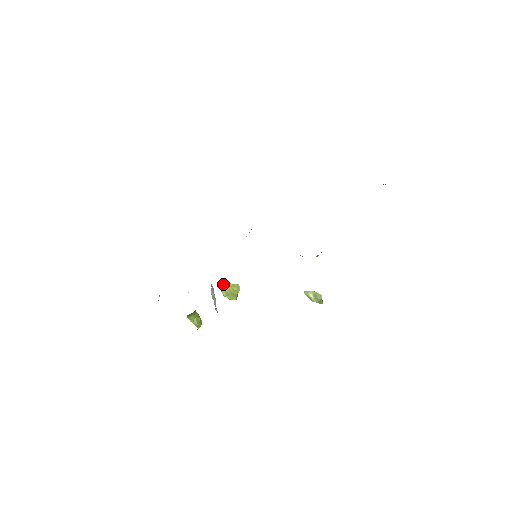
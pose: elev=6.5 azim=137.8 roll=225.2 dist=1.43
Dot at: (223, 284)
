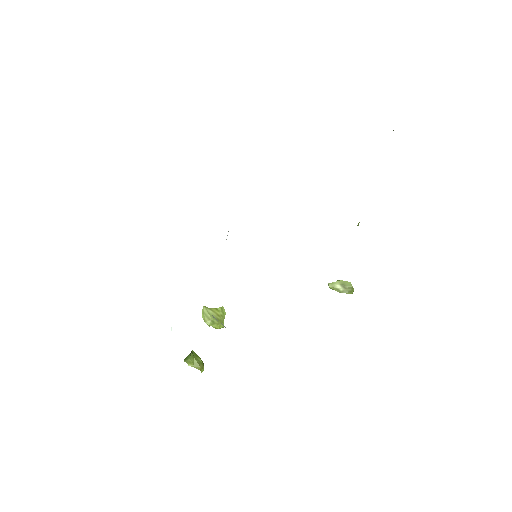
Dot at: (204, 311)
